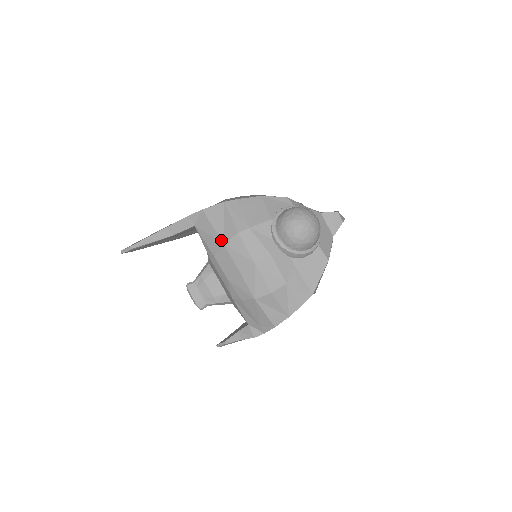
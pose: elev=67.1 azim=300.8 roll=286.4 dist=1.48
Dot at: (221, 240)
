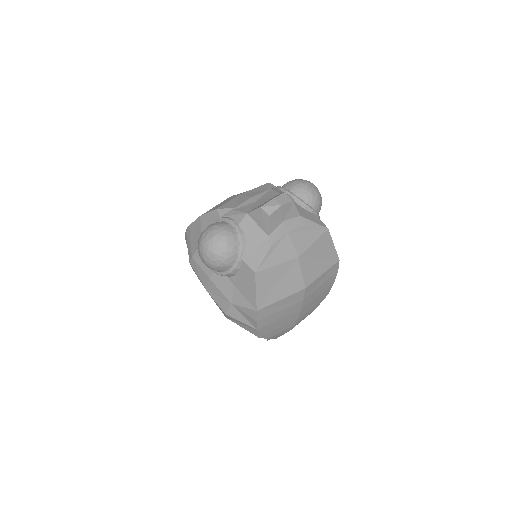
Dot at: occluded
